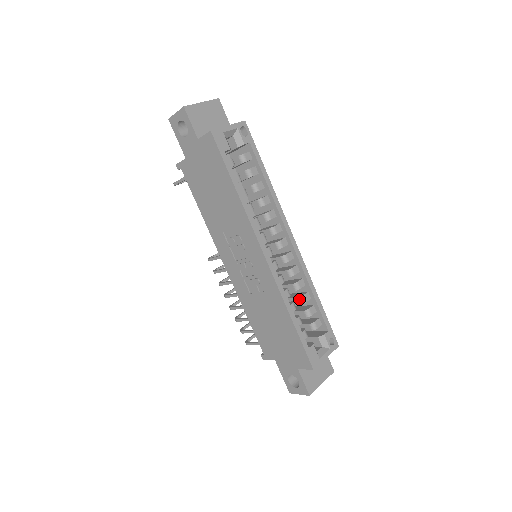
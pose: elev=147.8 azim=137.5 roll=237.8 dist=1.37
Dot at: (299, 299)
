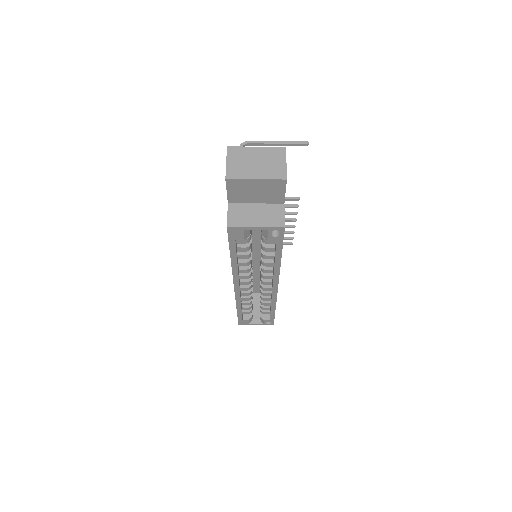
Dot at: (260, 301)
